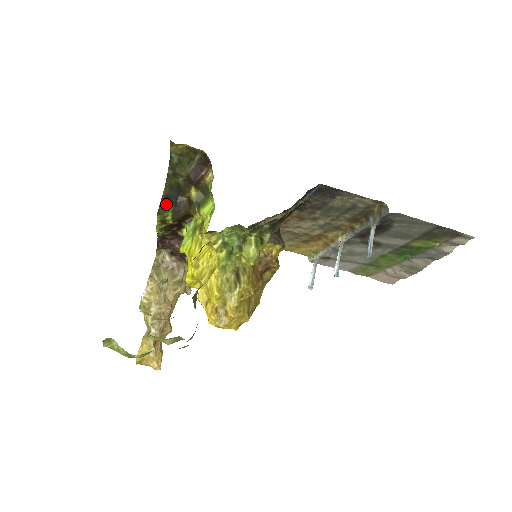
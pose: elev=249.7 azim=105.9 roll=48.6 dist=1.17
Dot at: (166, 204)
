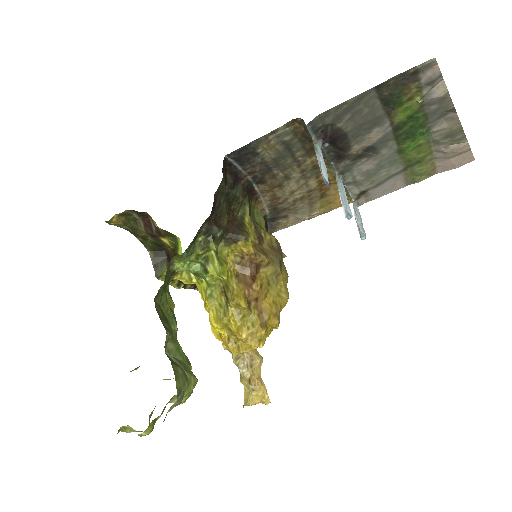
Dot at: (159, 265)
